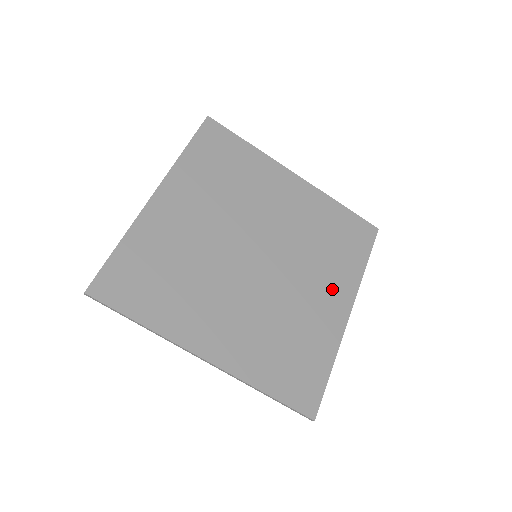
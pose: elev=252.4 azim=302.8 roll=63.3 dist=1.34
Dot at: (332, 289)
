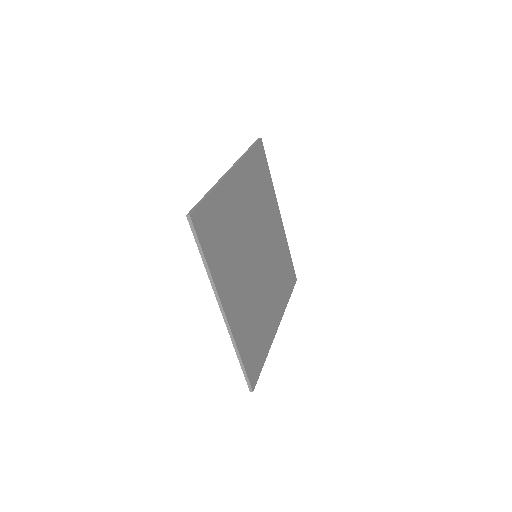
Dot at: (276, 305)
